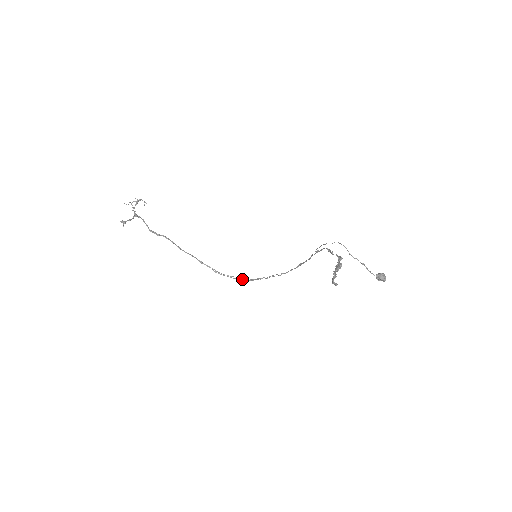
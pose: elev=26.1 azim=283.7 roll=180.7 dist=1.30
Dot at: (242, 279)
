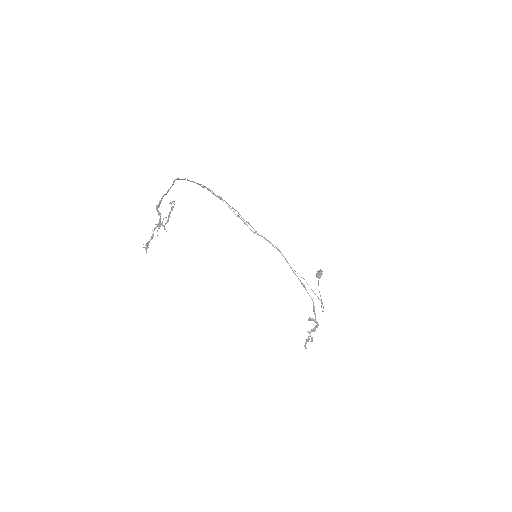
Dot at: (208, 189)
